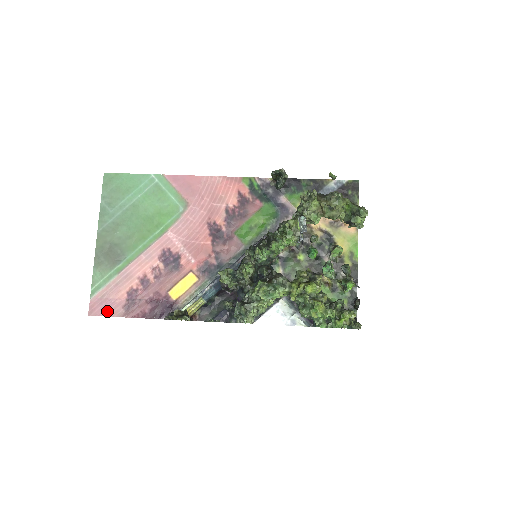
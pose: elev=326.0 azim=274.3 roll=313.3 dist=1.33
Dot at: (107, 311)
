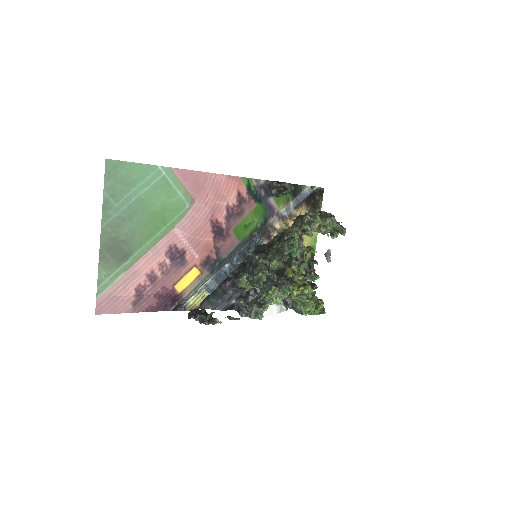
Dot at: (115, 309)
